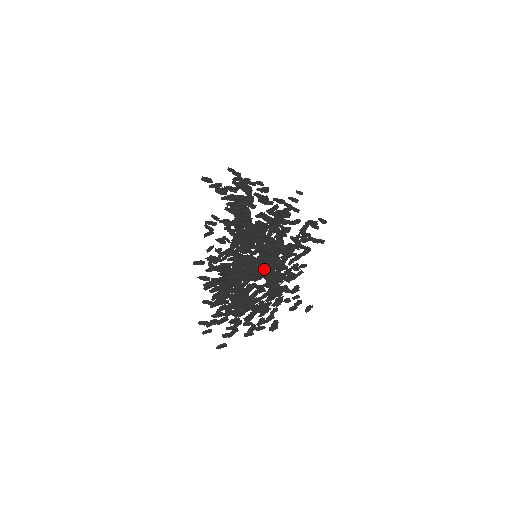
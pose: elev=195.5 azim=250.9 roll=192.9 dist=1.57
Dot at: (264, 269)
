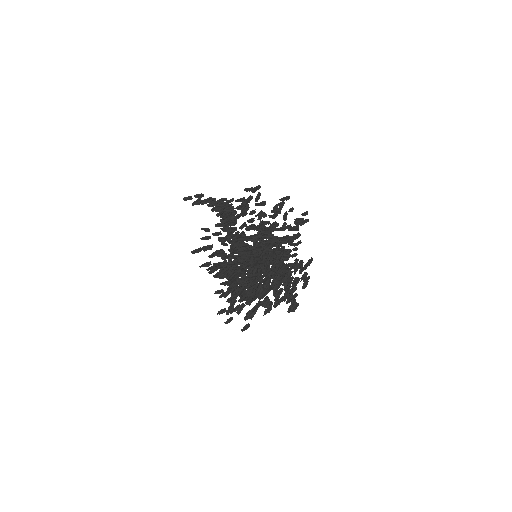
Dot at: (258, 246)
